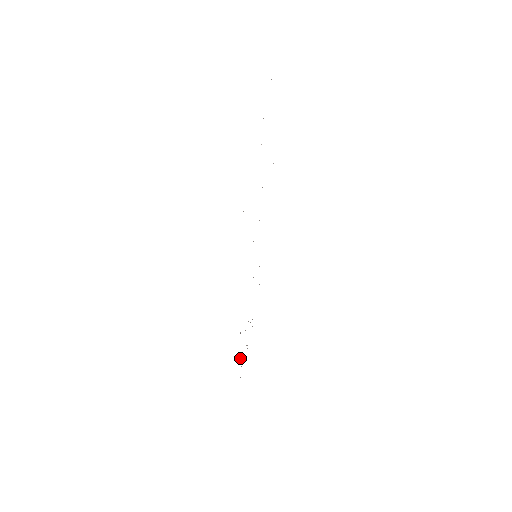
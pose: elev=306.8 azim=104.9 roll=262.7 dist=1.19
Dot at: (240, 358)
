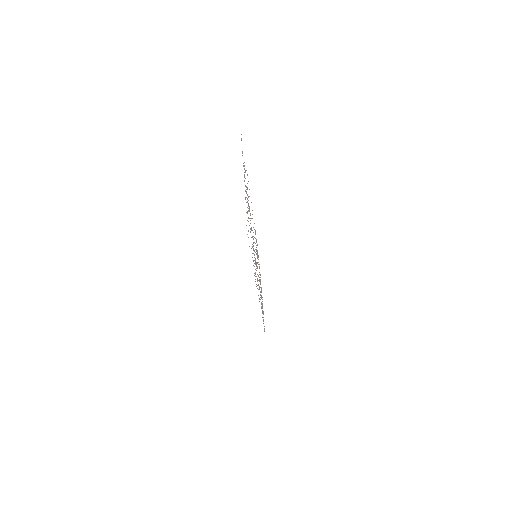
Dot at: occluded
